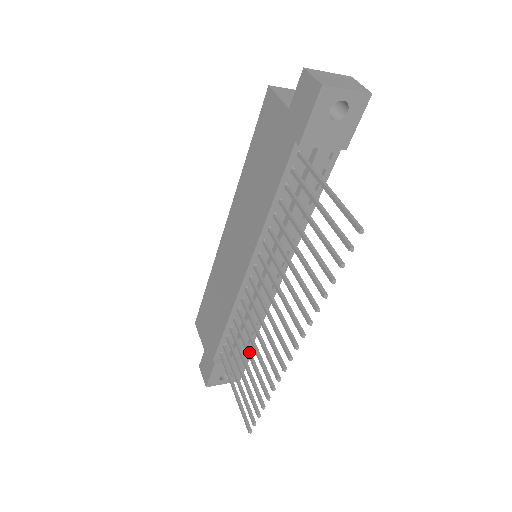
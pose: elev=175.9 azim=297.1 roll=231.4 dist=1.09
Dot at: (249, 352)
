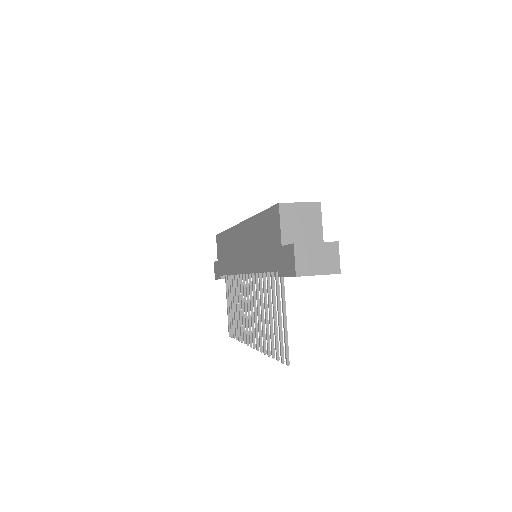
Dot at: (237, 305)
